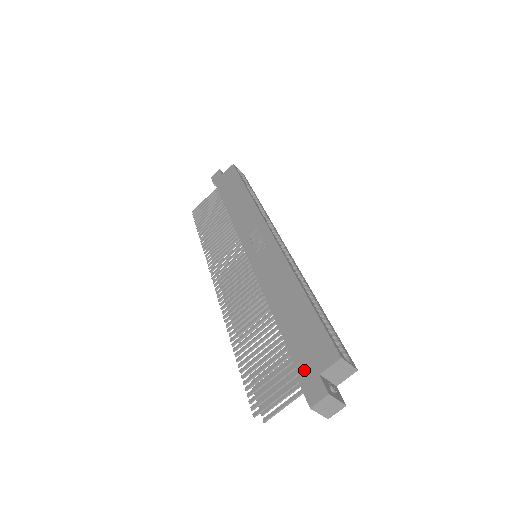
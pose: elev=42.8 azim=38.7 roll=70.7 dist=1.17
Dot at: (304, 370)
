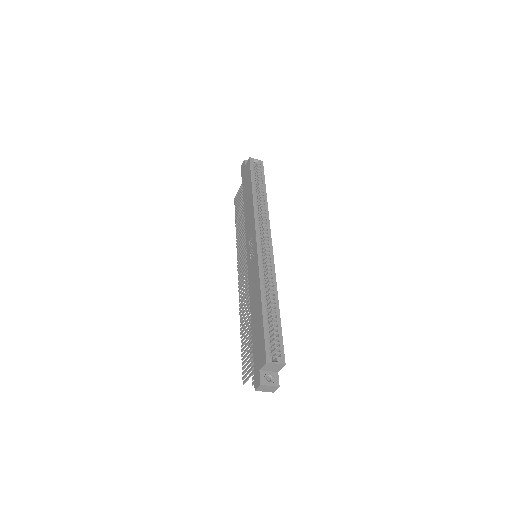
Dot at: (255, 364)
